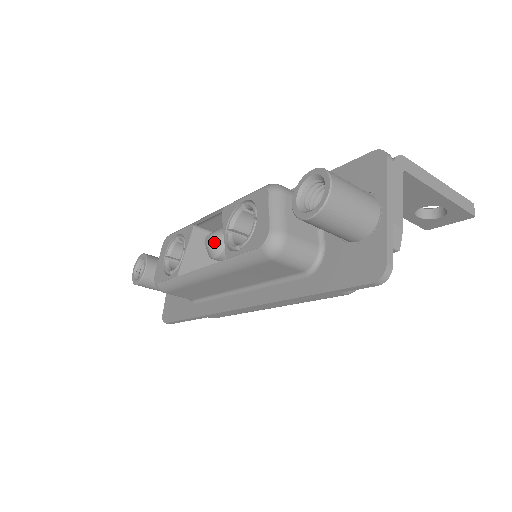
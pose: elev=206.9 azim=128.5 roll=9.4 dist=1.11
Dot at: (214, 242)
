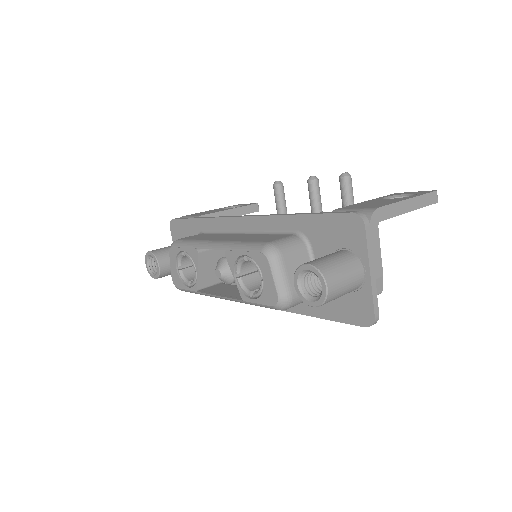
Dot at: (225, 276)
